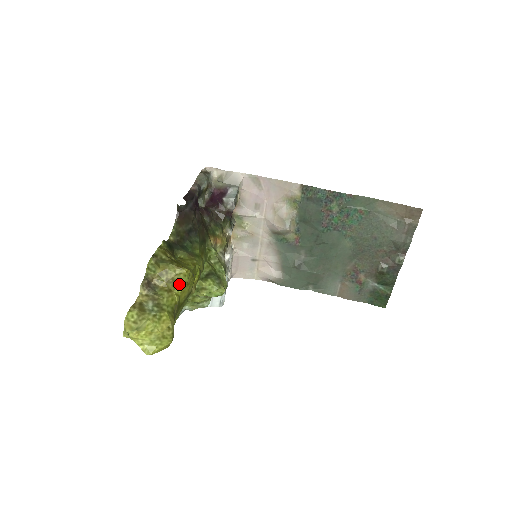
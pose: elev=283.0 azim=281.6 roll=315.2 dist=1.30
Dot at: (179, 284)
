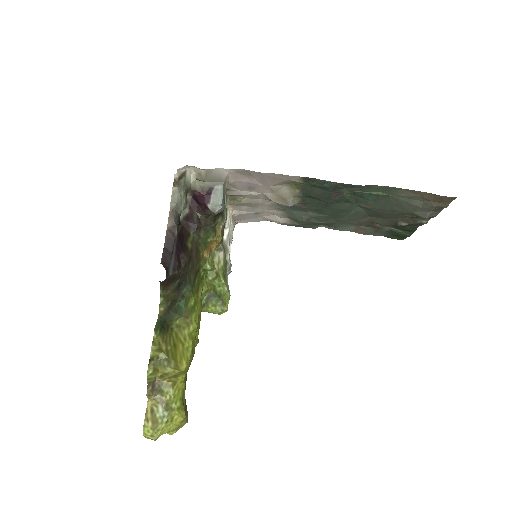
Dot at: (181, 374)
